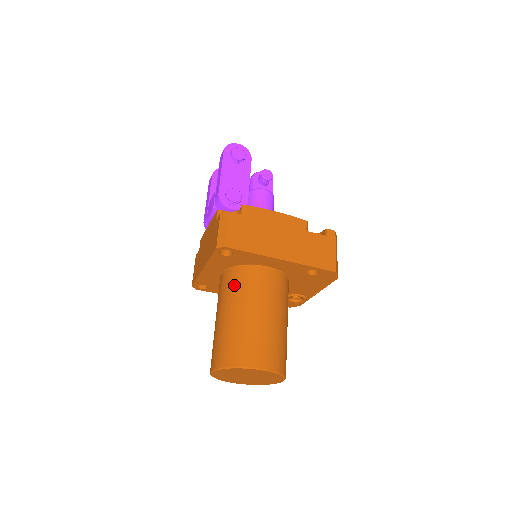
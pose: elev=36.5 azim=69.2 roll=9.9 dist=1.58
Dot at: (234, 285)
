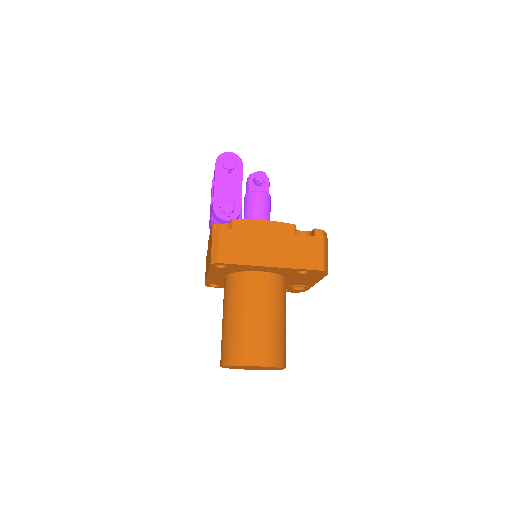
Dot at: (233, 291)
